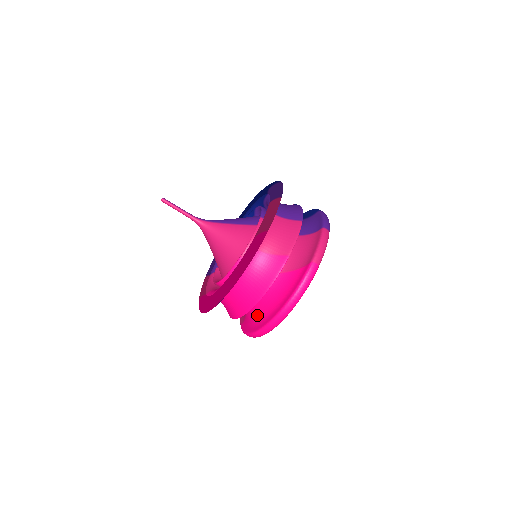
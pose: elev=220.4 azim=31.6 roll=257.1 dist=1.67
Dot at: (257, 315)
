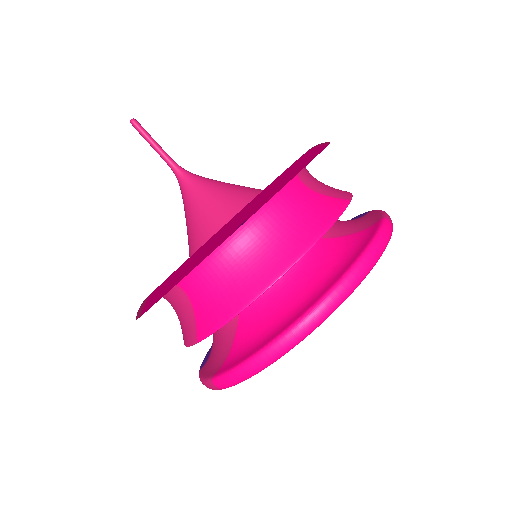
Dot at: (278, 312)
